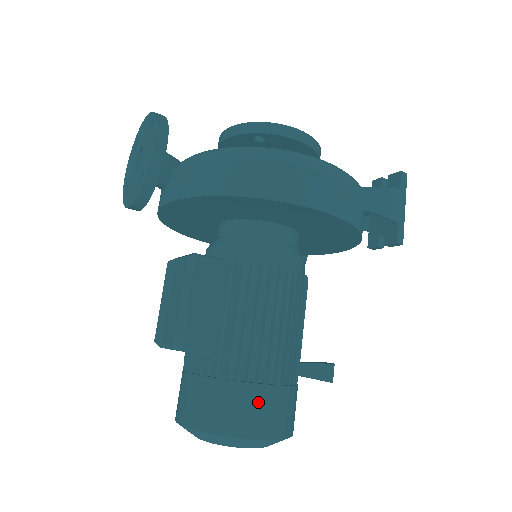
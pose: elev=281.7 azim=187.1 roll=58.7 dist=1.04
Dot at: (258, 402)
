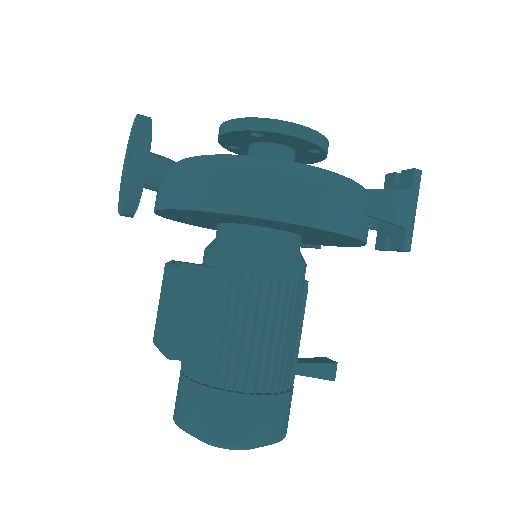
Dot at: (245, 412)
